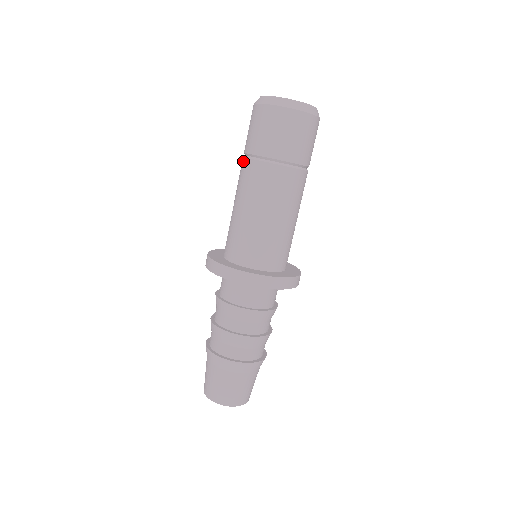
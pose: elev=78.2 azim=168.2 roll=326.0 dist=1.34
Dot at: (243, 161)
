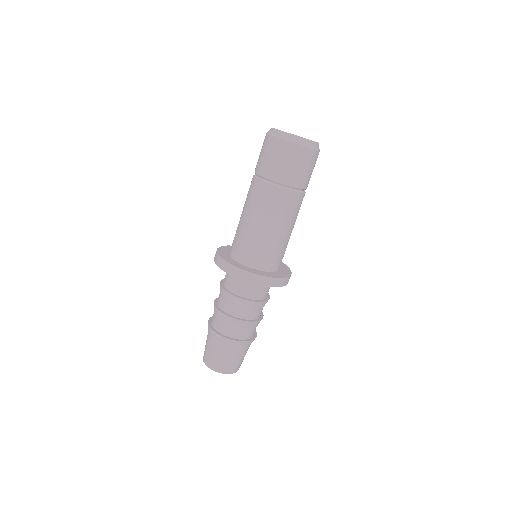
Dot at: occluded
